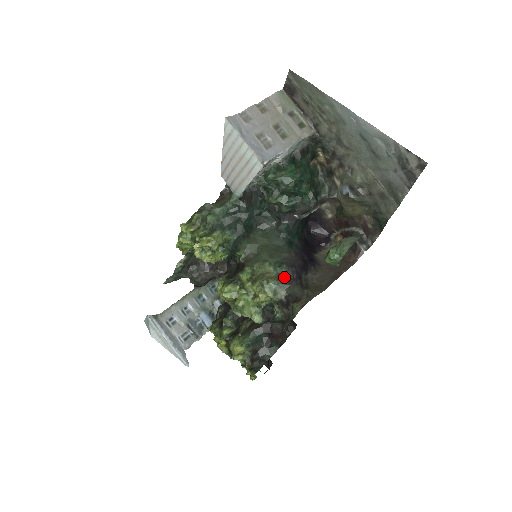
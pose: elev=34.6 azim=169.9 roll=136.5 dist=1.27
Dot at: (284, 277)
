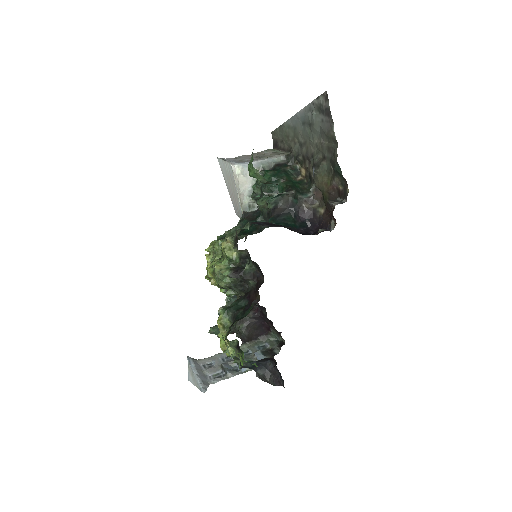
Dot at: occluded
